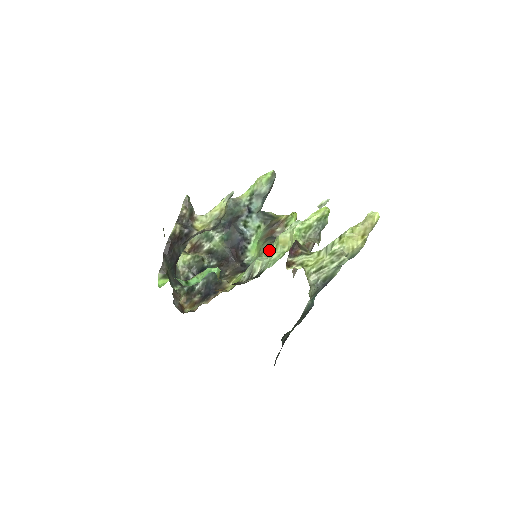
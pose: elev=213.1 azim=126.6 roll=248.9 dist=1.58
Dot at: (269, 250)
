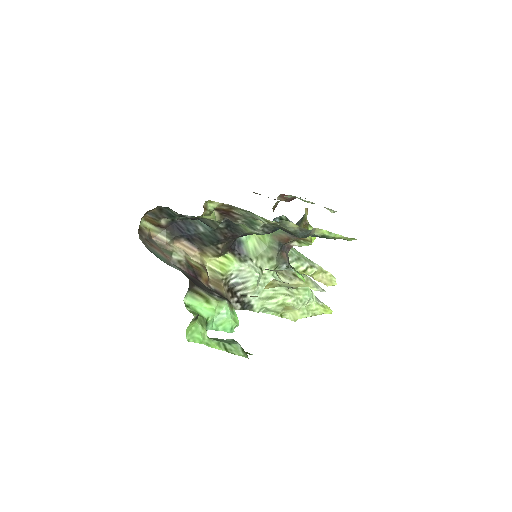
Dot at: (270, 268)
